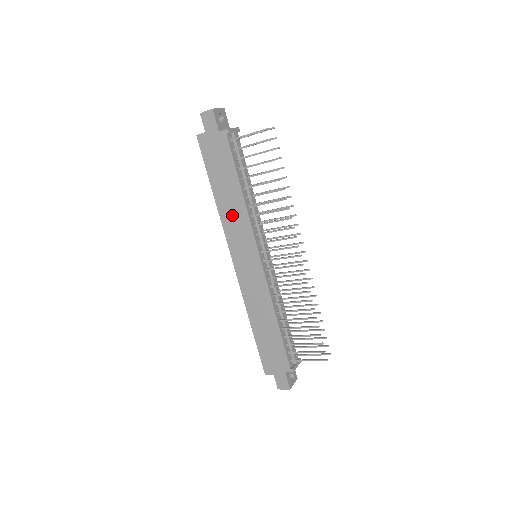
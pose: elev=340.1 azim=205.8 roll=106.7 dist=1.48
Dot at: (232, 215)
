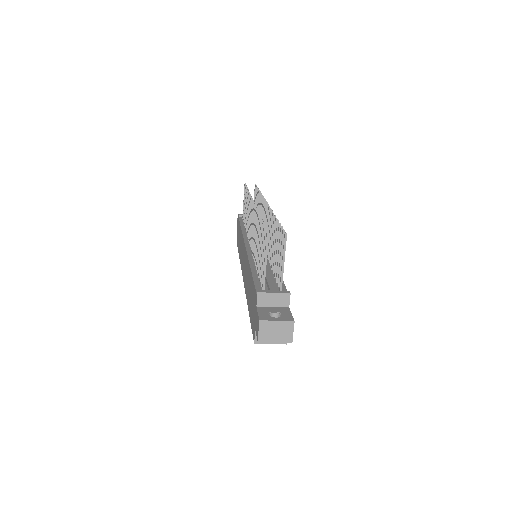
Dot at: occluded
